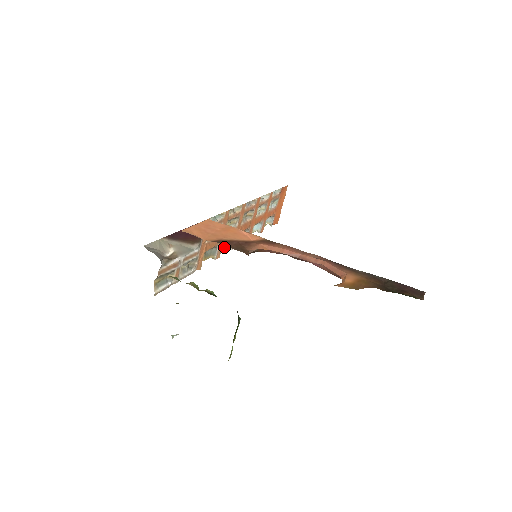
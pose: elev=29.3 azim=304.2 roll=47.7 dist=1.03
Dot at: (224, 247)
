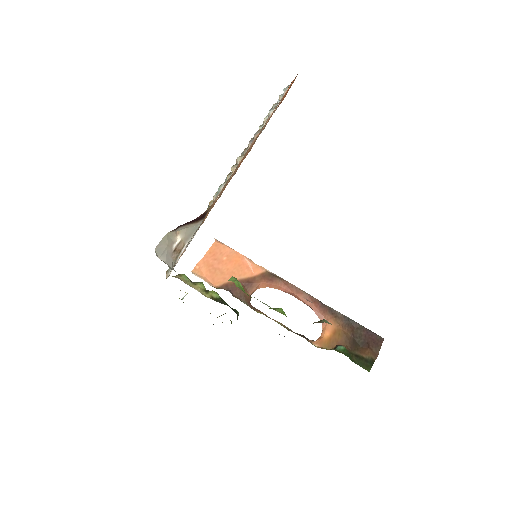
Dot at: occluded
